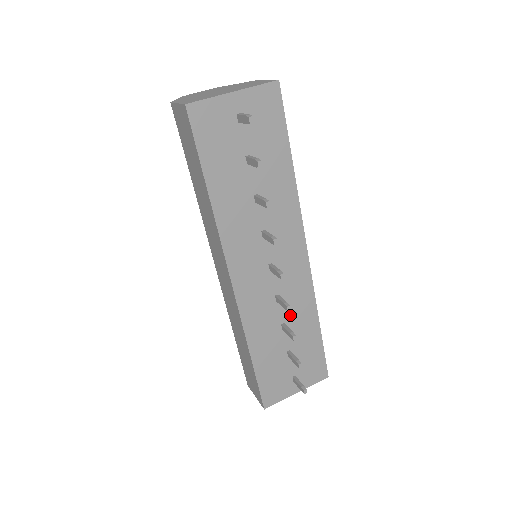
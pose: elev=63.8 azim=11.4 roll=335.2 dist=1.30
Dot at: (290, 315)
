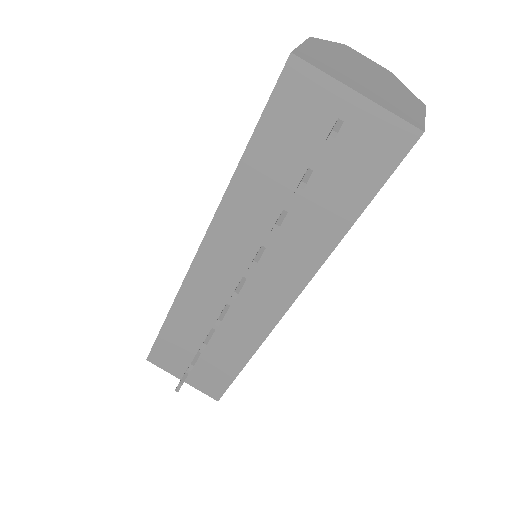
Dot at: (227, 330)
